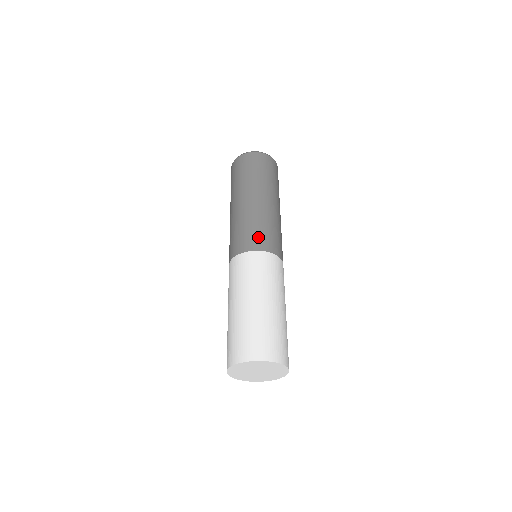
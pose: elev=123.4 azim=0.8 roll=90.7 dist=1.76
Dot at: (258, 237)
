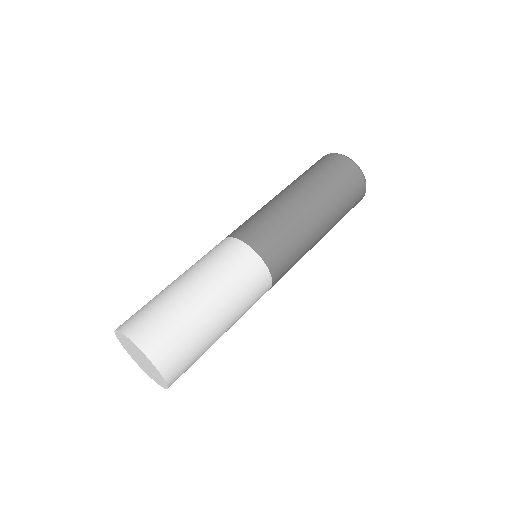
Dot at: (262, 233)
